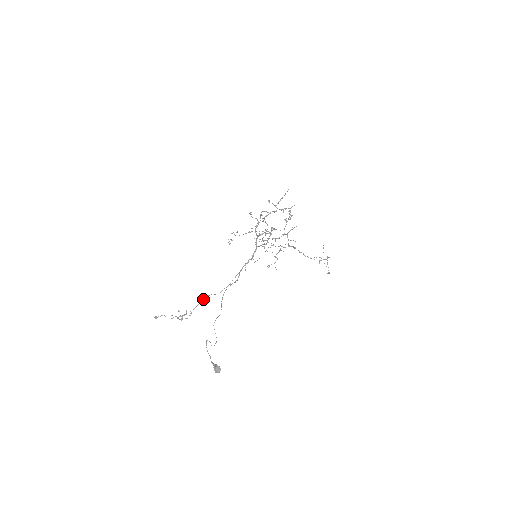
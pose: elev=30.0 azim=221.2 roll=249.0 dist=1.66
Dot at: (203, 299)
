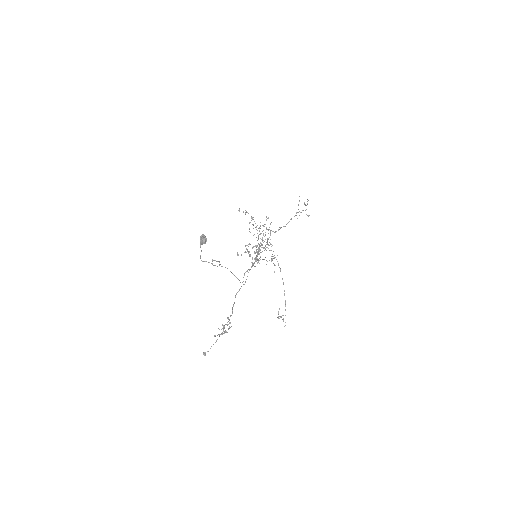
Dot at: (233, 305)
